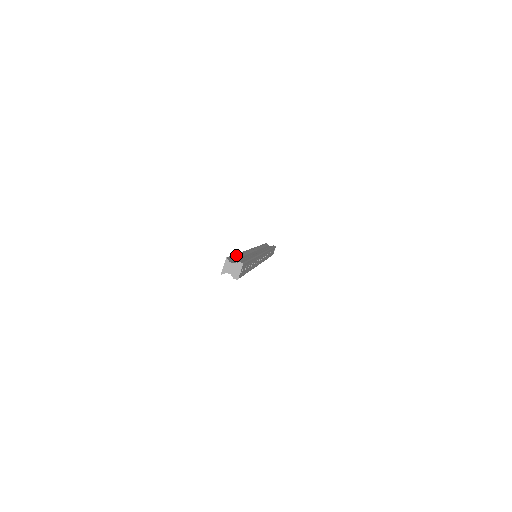
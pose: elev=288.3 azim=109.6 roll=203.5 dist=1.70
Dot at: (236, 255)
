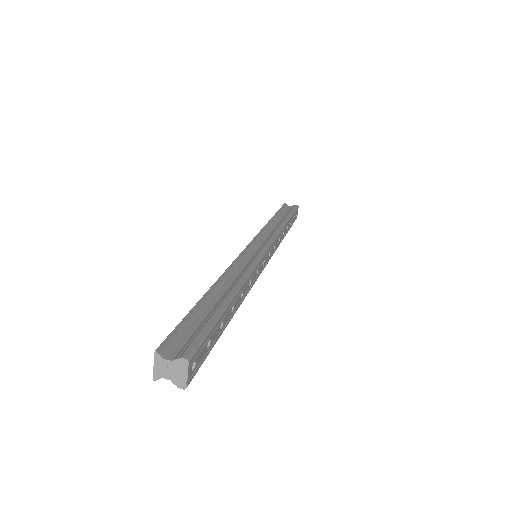
Dot at: (194, 309)
